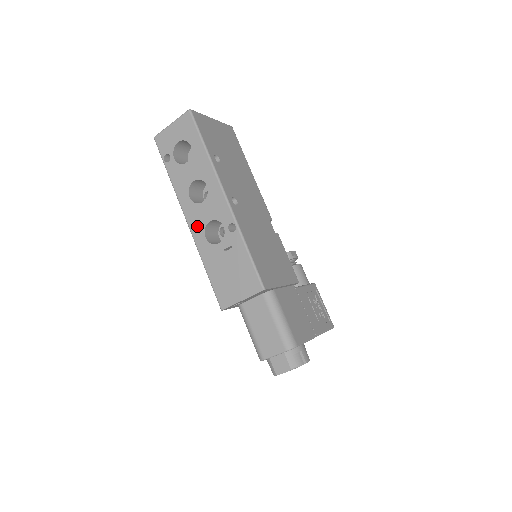
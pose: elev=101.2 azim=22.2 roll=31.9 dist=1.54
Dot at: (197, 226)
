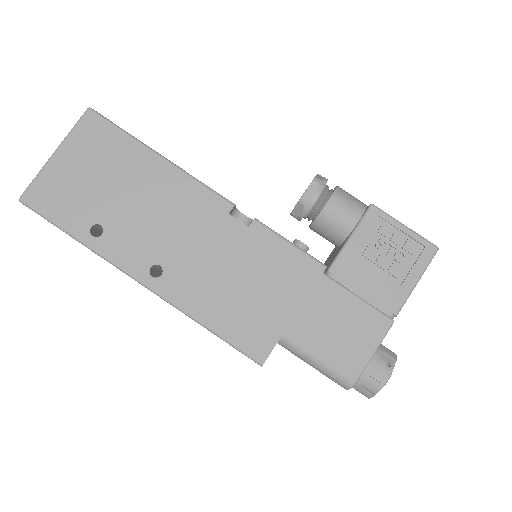
Dot at: occluded
